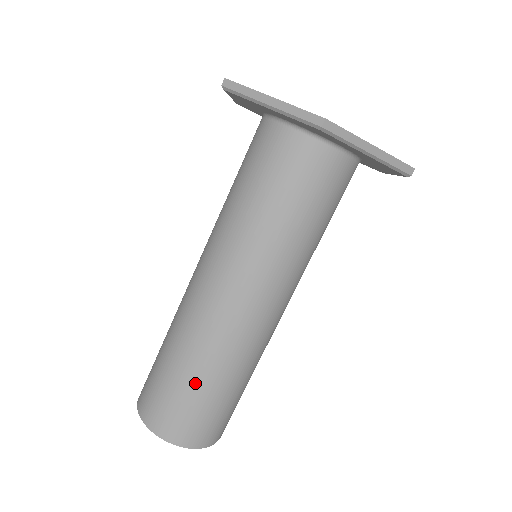
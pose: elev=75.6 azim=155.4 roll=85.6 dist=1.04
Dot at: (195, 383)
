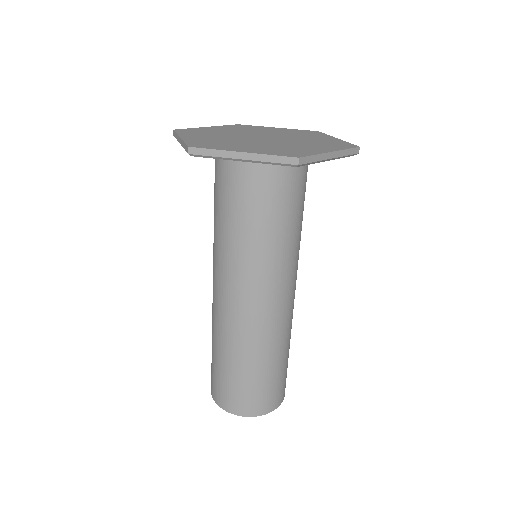
Dot at: (221, 361)
